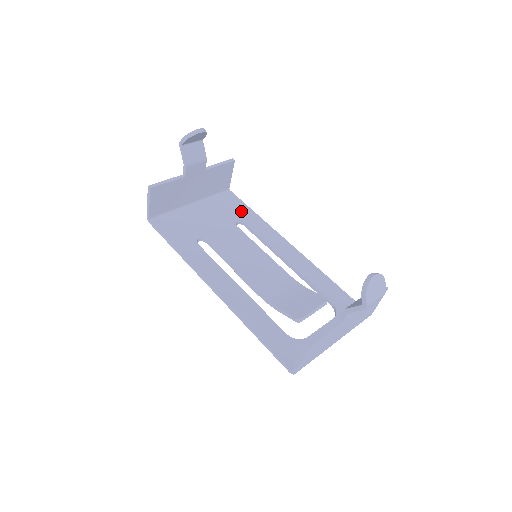
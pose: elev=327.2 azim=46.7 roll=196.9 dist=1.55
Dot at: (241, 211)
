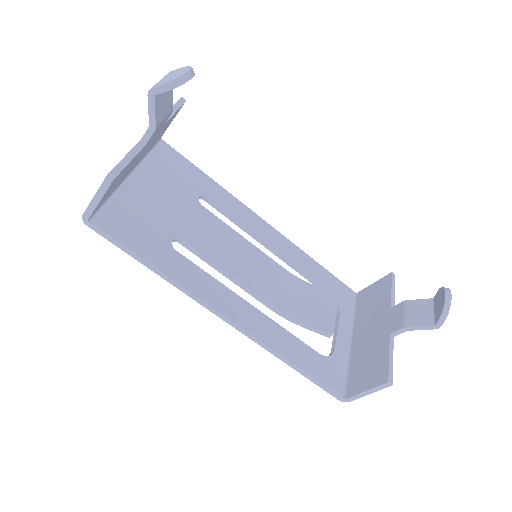
Dot at: (193, 177)
